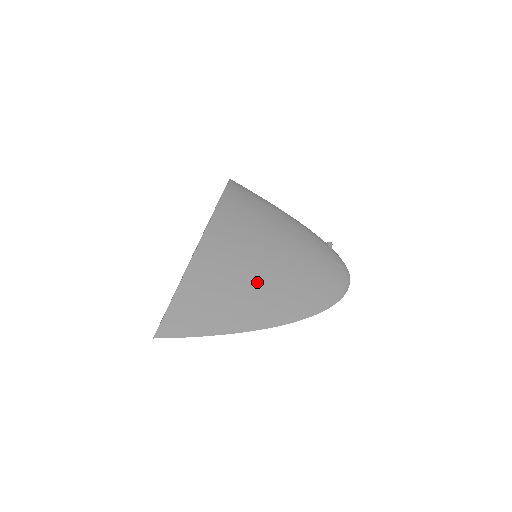
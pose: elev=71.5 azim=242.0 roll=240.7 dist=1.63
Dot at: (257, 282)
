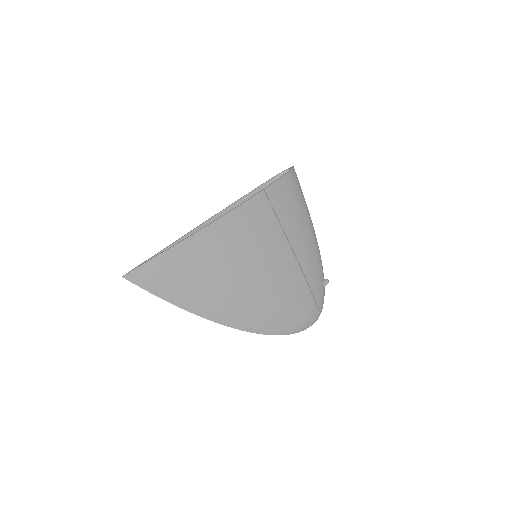
Dot at: (236, 282)
